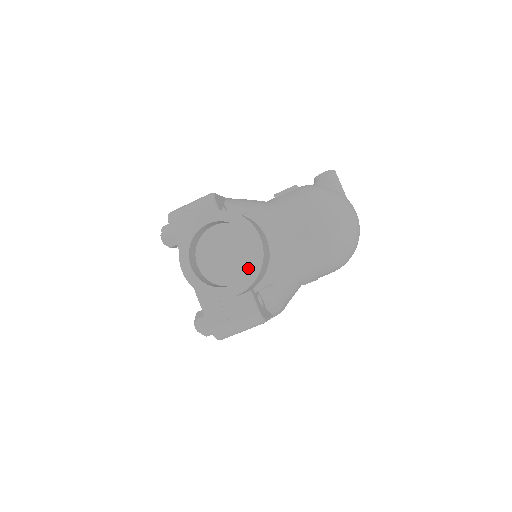
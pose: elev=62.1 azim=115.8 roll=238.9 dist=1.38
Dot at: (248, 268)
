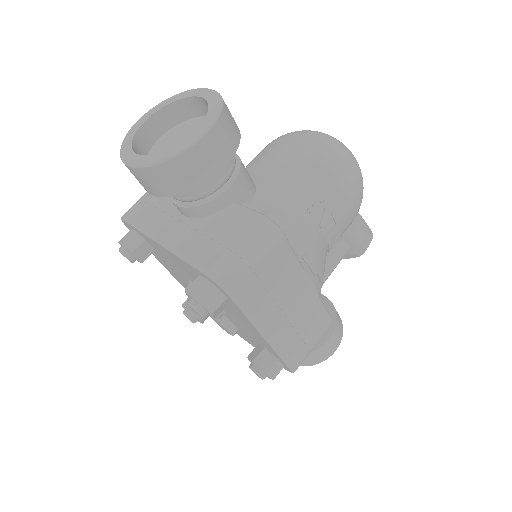
Dot at: occluded
